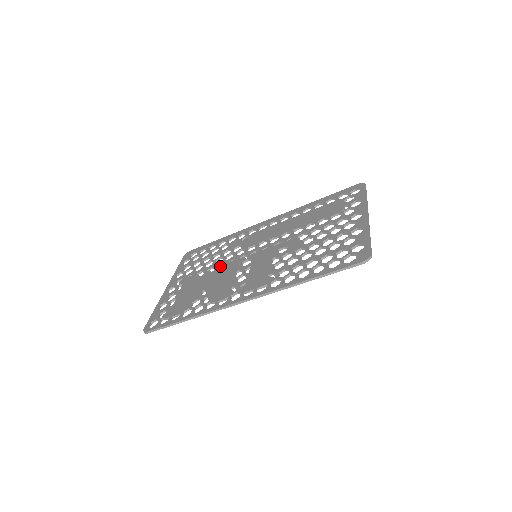
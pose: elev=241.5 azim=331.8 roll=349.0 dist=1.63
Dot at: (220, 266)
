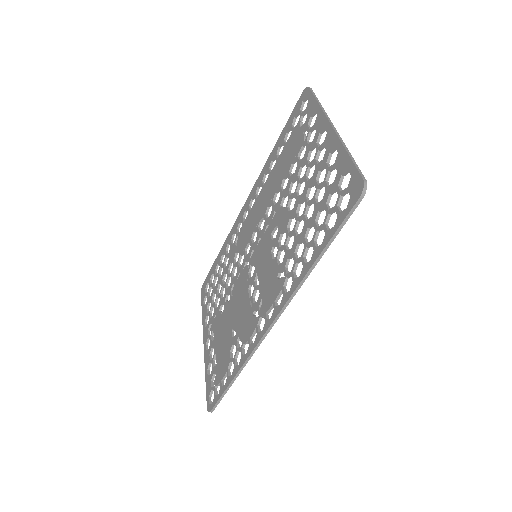
Dot at: (232, 289)
